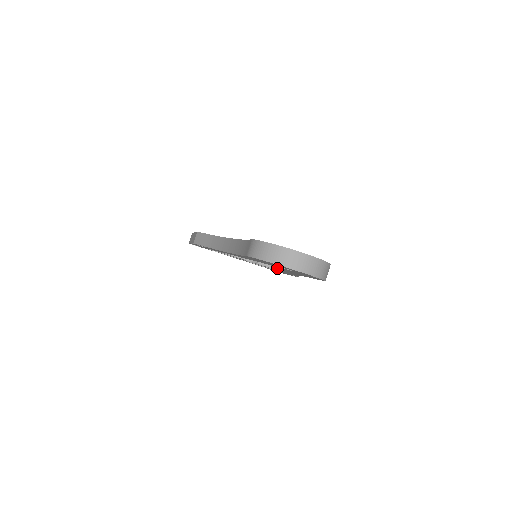
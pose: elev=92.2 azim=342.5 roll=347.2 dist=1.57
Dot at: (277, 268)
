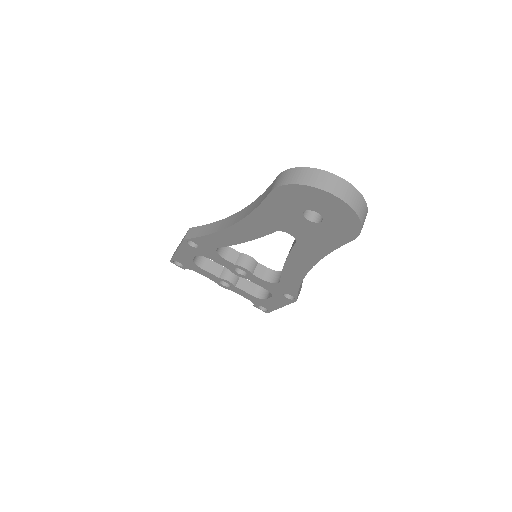
Dot at: (275, 281)
